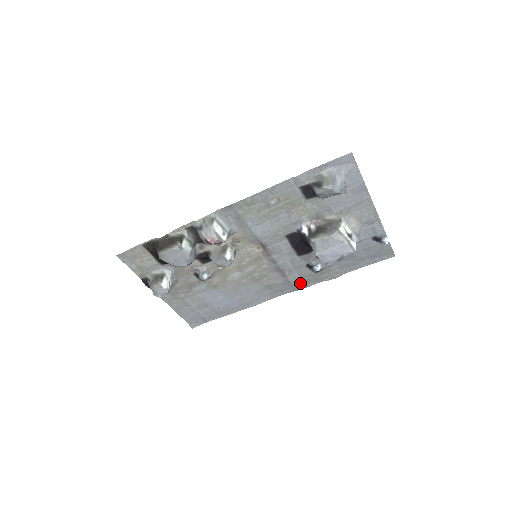
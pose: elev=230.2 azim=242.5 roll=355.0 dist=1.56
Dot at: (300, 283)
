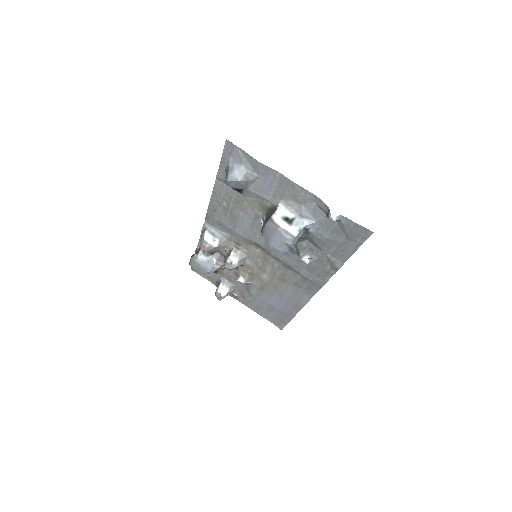
Dot at: (316, 279)
